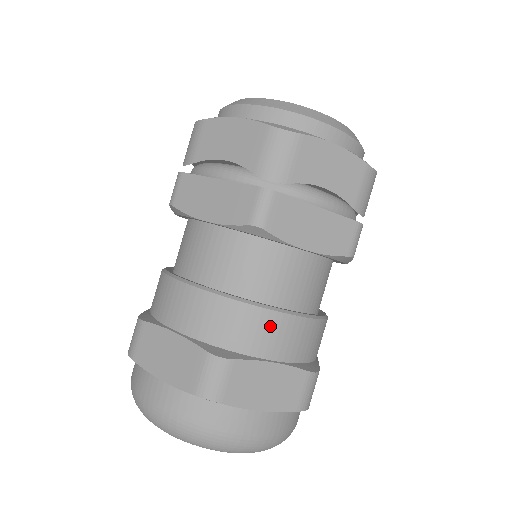
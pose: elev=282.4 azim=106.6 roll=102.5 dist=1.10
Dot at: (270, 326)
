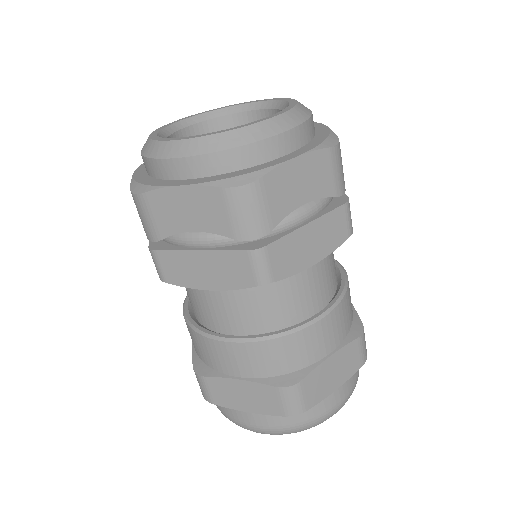
Dot at: (315, 336)
